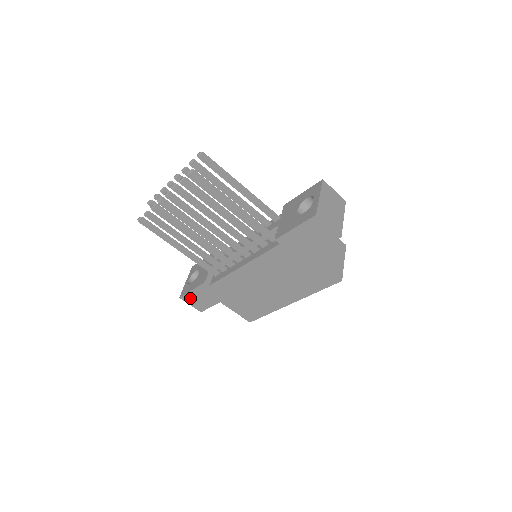
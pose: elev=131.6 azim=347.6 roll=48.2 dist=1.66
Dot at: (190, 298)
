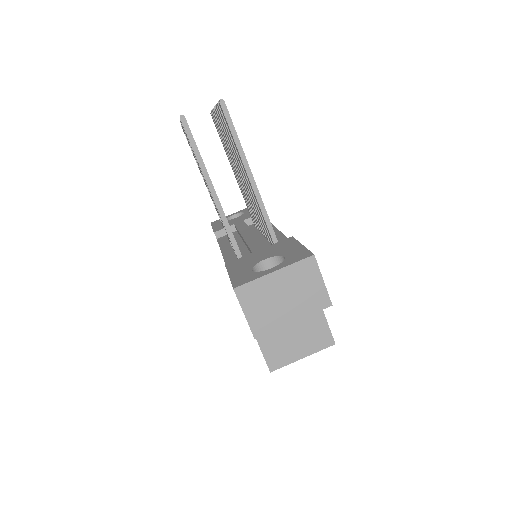
Dot at: occluded
